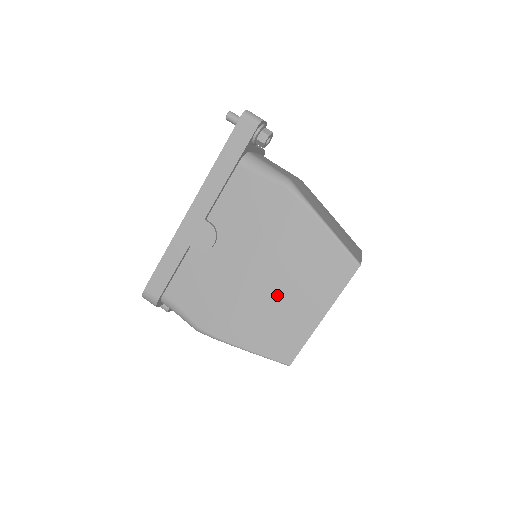
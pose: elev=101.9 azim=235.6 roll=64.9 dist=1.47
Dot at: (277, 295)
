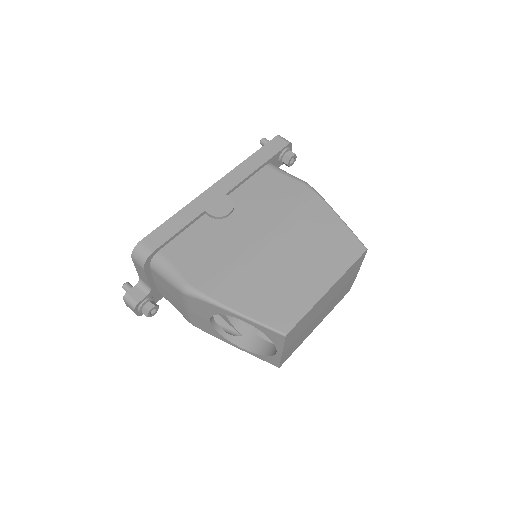
Dot at: (284, 263)
